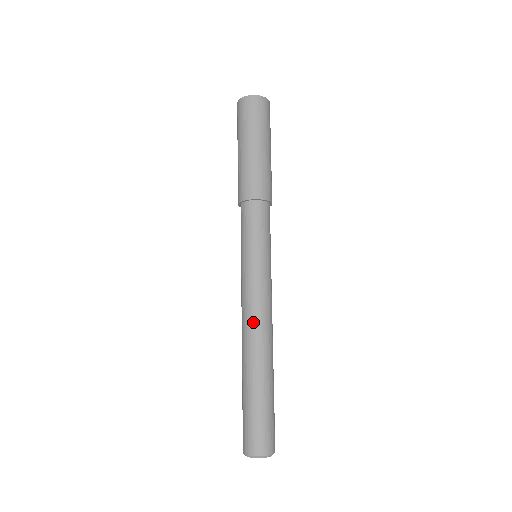
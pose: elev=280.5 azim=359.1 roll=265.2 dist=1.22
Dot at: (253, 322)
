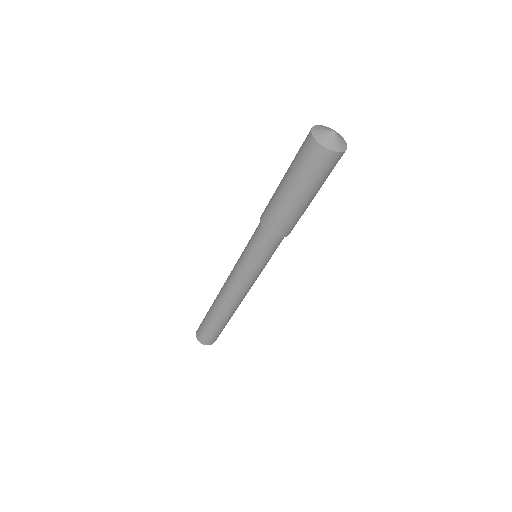
Dot at: (229, 296)
